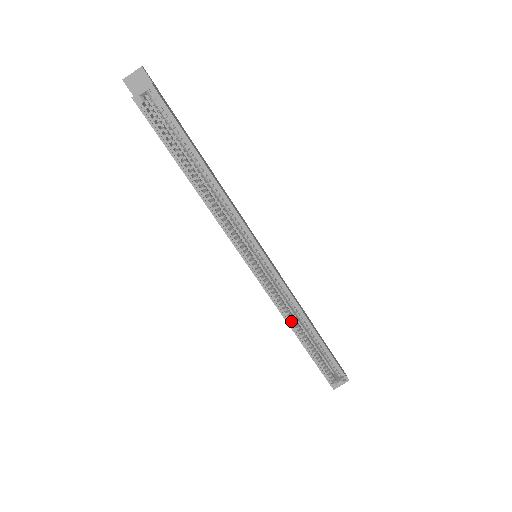
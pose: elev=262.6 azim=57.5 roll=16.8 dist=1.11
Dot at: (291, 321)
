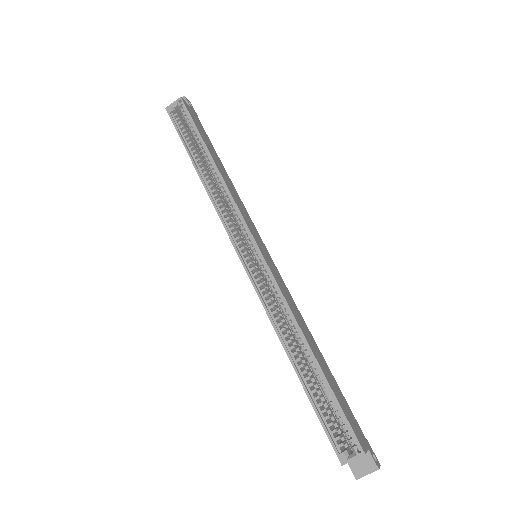
Dot at: (284, 335)
